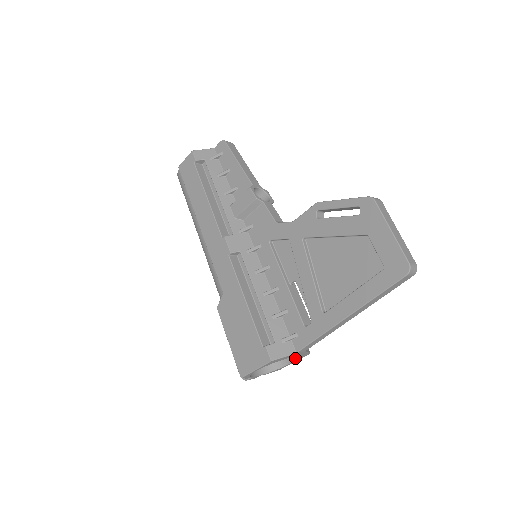
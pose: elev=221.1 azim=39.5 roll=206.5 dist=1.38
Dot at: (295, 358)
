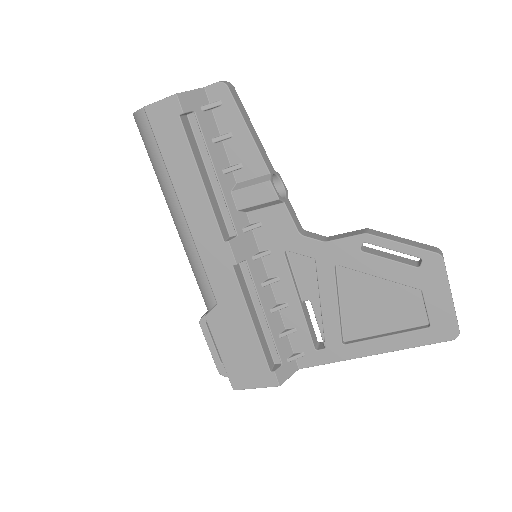
Dot at: occluded
